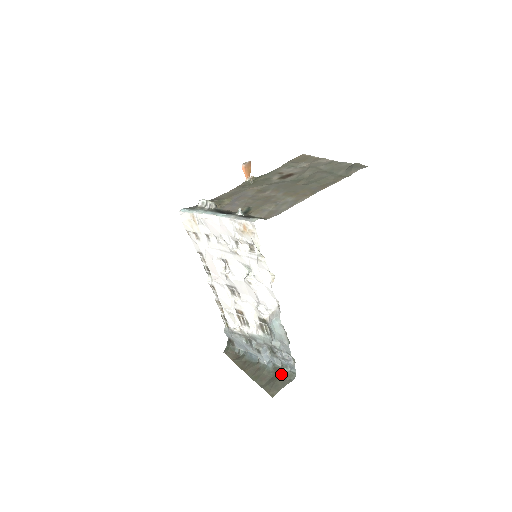
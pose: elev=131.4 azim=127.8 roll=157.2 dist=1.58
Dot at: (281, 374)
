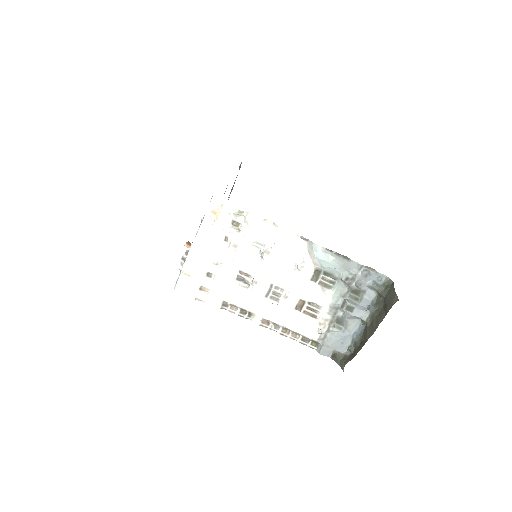
Dot at: (383, 294)
